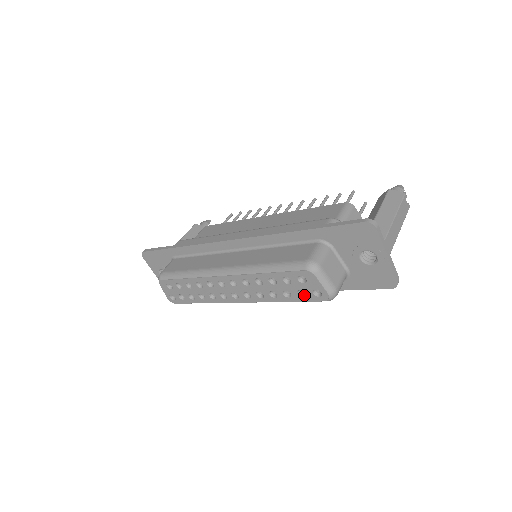
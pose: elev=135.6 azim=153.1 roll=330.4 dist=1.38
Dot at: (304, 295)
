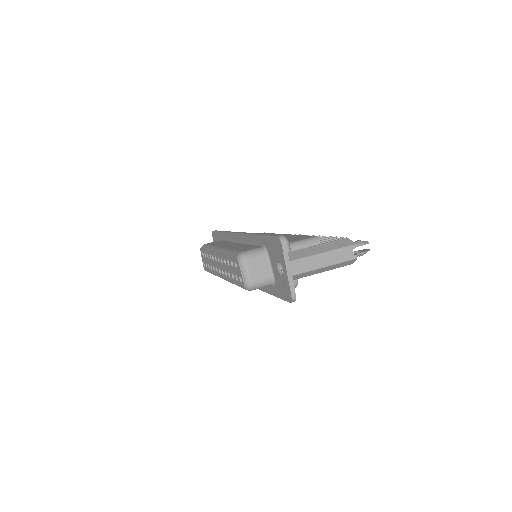
Dot at: (238, 280)
